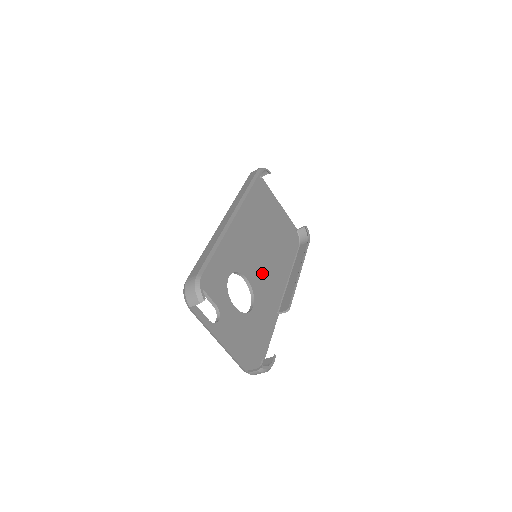
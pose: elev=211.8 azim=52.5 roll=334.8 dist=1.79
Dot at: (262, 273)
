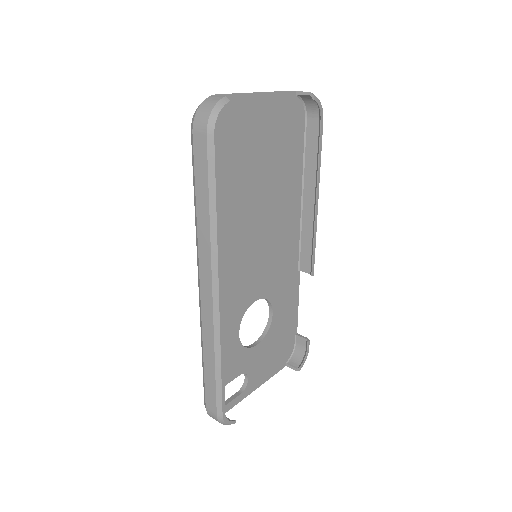
Dot at: (270, 261)
